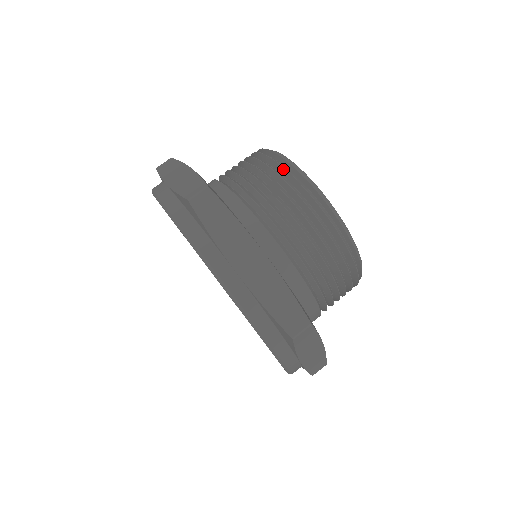
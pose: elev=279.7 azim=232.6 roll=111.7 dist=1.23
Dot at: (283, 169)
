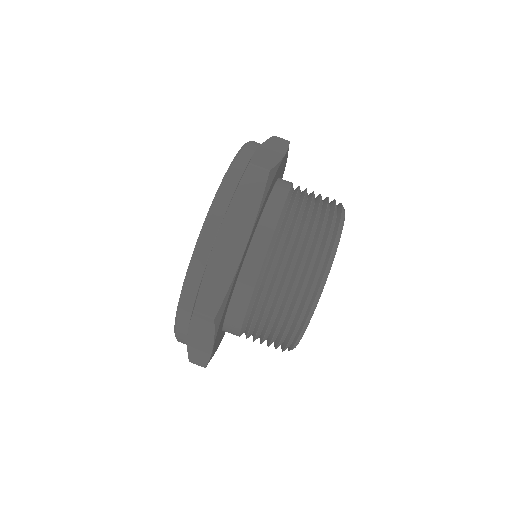
Dot at: (330, 225)
